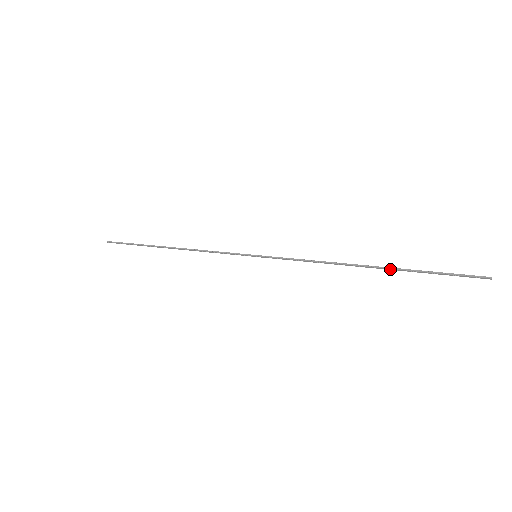
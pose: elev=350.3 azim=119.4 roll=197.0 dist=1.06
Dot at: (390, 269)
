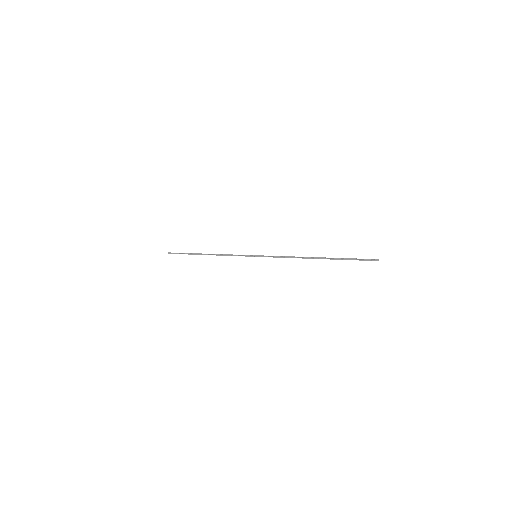
Dot at: occluded
